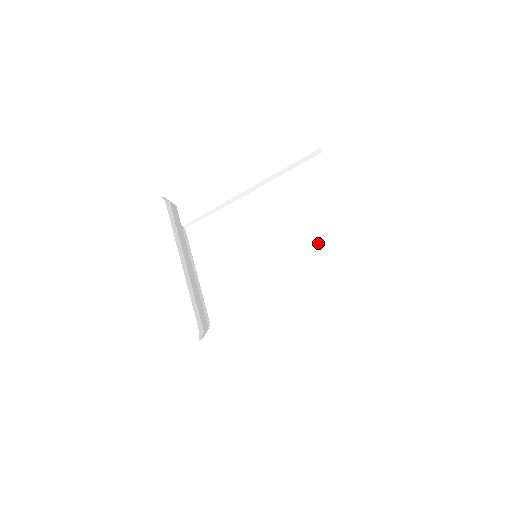
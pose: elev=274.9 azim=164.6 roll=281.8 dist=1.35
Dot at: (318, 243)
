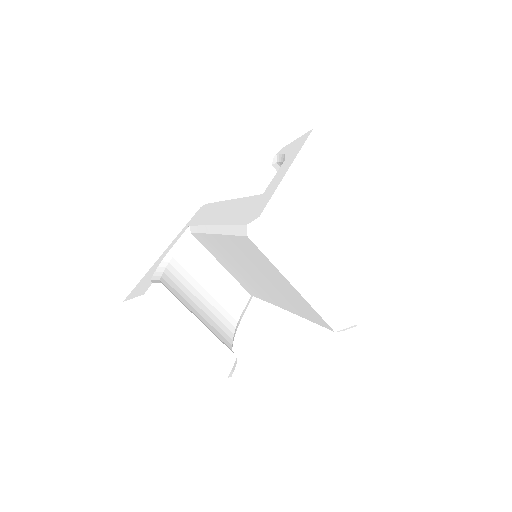
Dot at: (287, 291)
